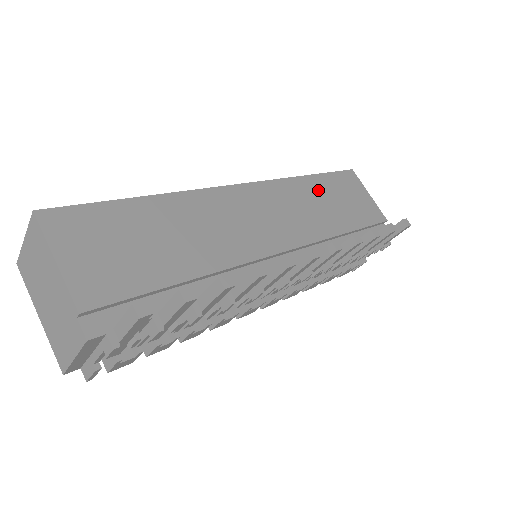
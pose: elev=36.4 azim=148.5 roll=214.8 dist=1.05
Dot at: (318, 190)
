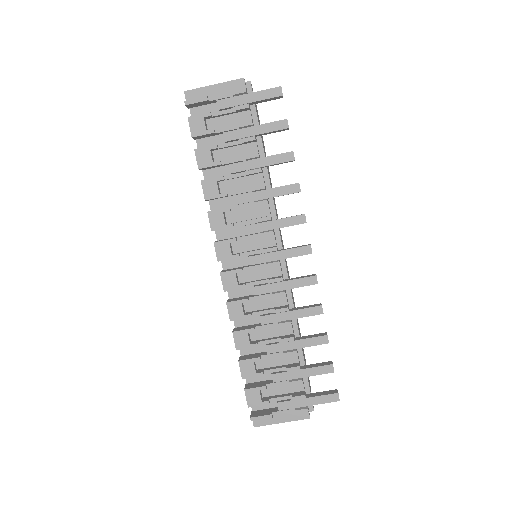
Dot at: occluded
